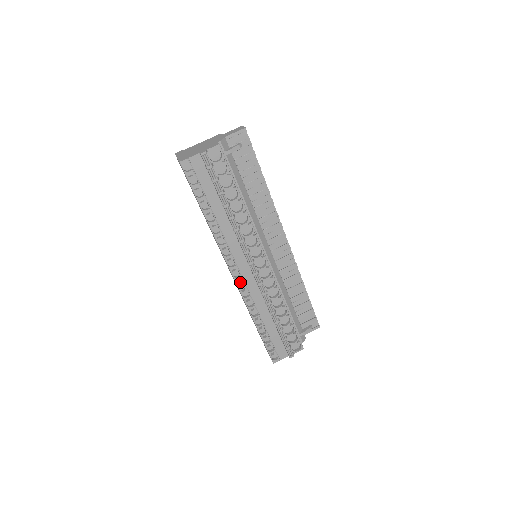
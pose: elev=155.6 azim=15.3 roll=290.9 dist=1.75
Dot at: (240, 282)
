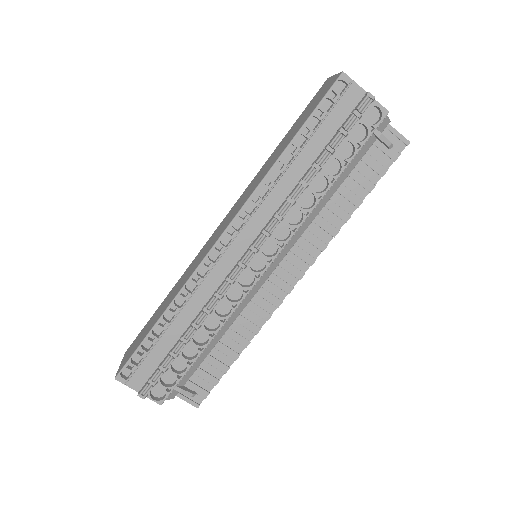
Dot at: (215, 253)
